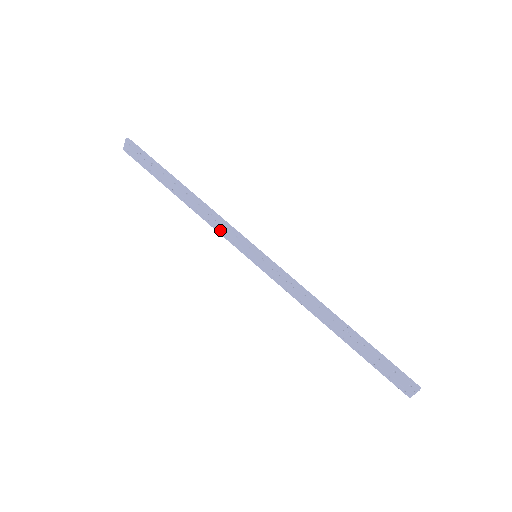
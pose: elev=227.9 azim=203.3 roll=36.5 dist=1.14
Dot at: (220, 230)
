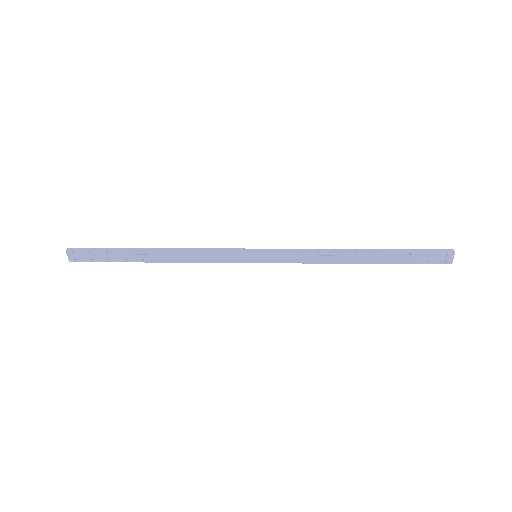
Dot at: (210, 260)
